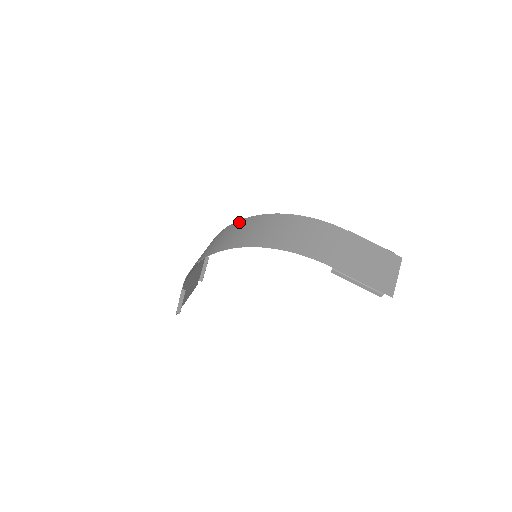
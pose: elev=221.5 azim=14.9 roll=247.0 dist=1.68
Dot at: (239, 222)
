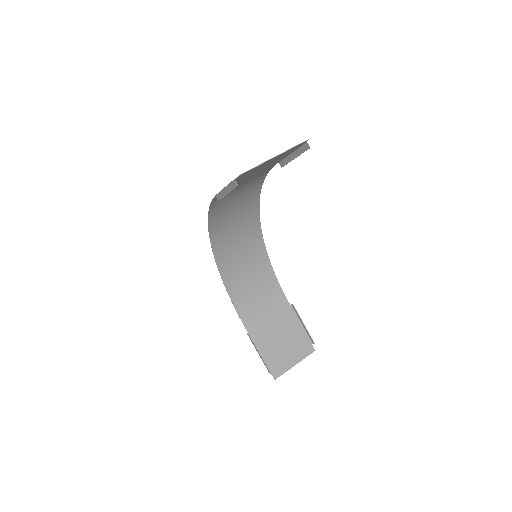
Dot at: (258, 238)
